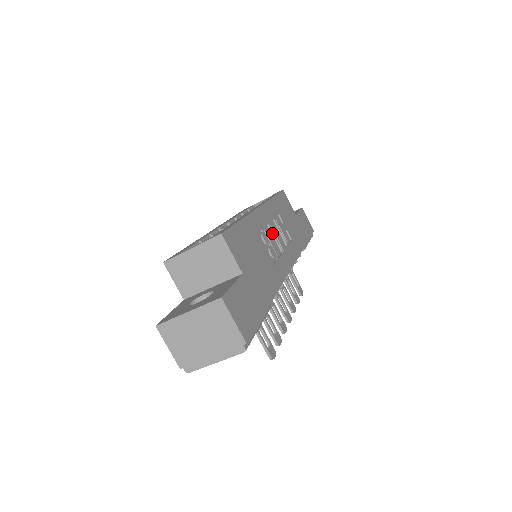
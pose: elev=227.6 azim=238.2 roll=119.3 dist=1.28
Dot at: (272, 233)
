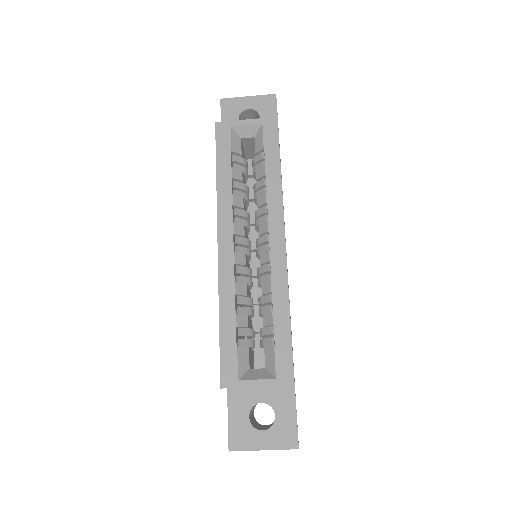
Dot at: occluded
